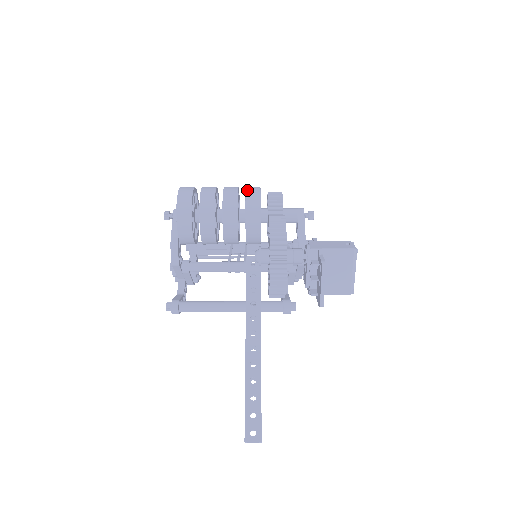
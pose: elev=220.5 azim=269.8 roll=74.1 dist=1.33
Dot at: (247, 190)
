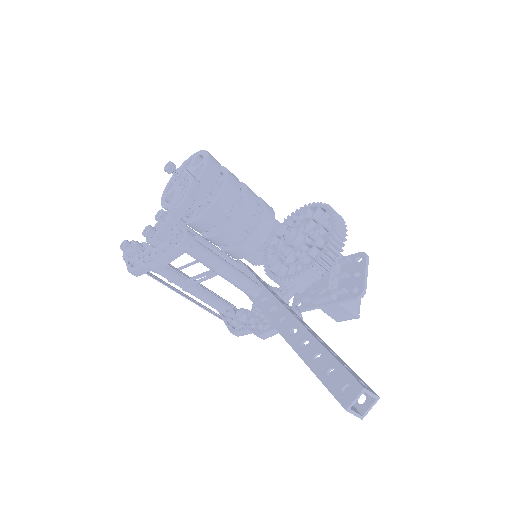
Dot at: occluded
